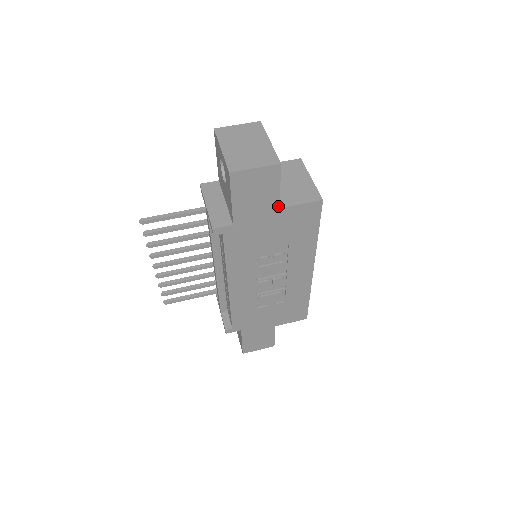
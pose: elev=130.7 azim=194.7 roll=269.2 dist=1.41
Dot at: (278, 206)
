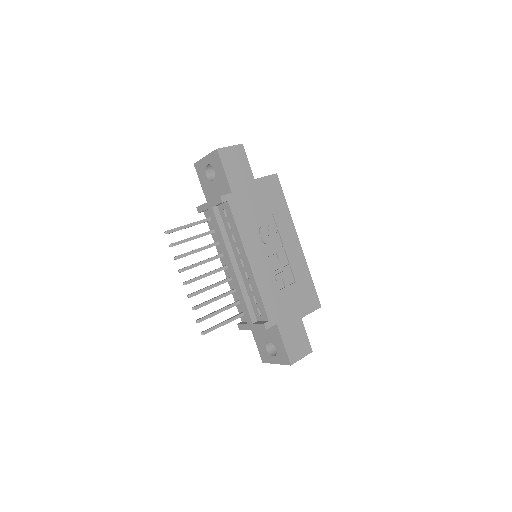
Dot at: (253, 177)
